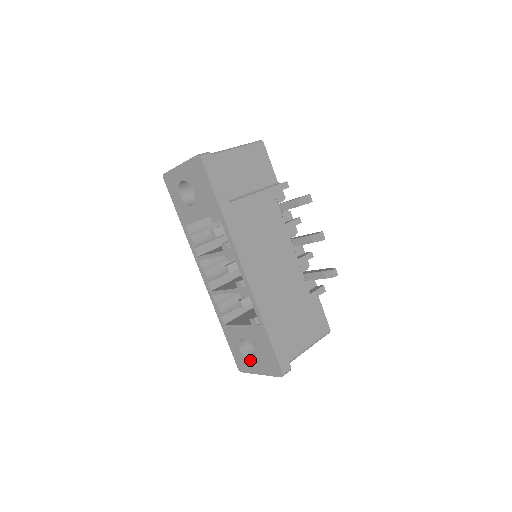
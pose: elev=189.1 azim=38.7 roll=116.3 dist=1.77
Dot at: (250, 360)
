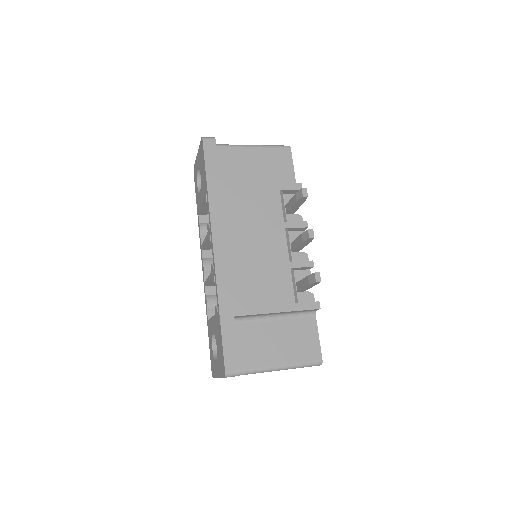
Dot at: occluded
